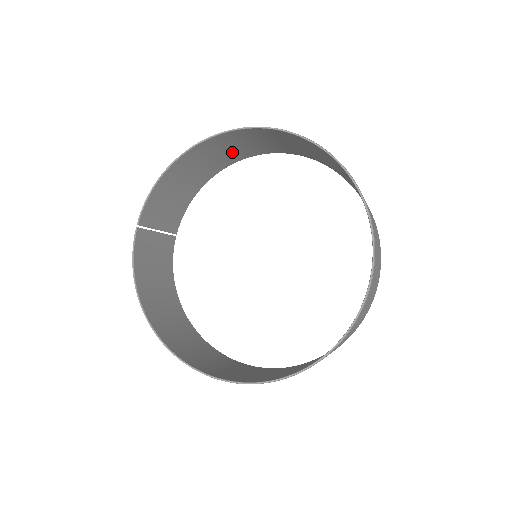
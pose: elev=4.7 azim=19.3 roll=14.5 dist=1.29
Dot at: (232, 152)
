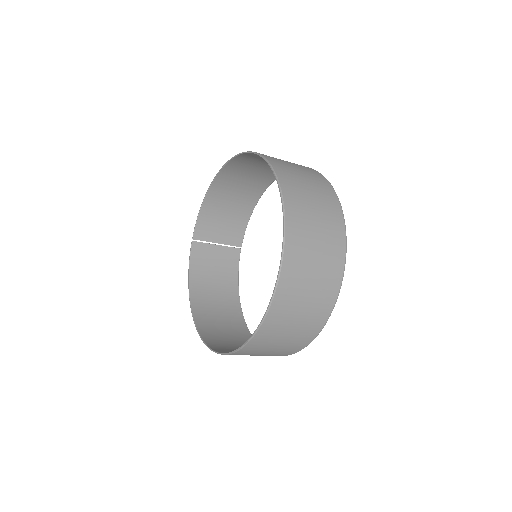
Dot at: (256, 176)
